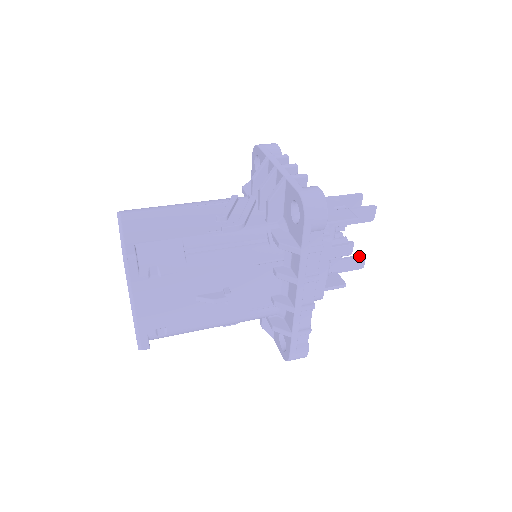
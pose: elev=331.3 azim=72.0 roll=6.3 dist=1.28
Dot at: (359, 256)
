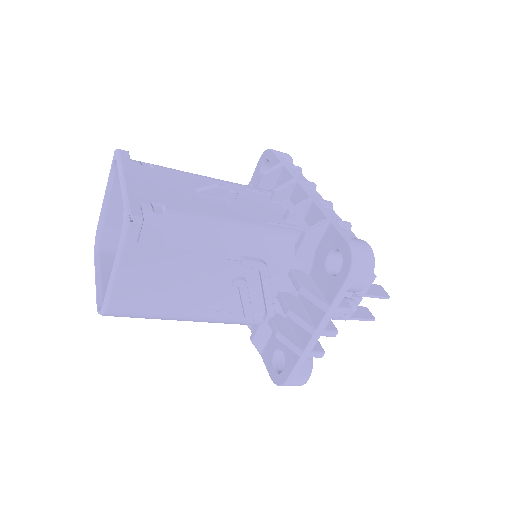
Dot at: (373, 284)
